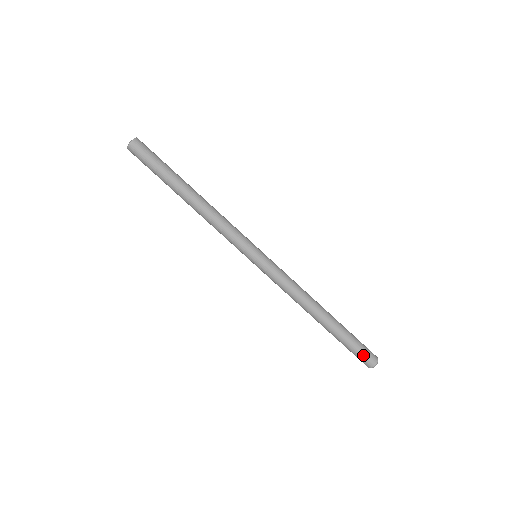
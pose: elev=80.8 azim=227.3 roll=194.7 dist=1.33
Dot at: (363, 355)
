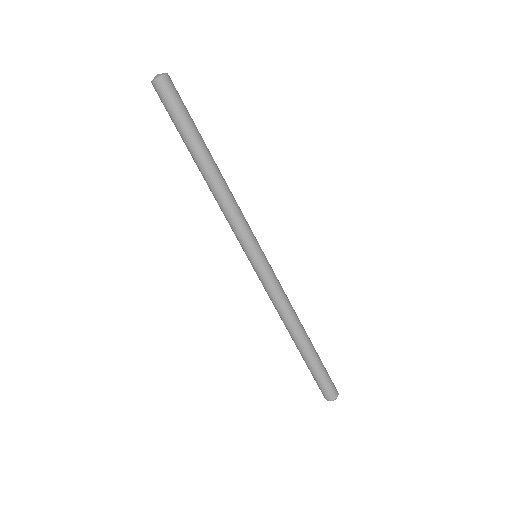
Dot at: (324, 388)
